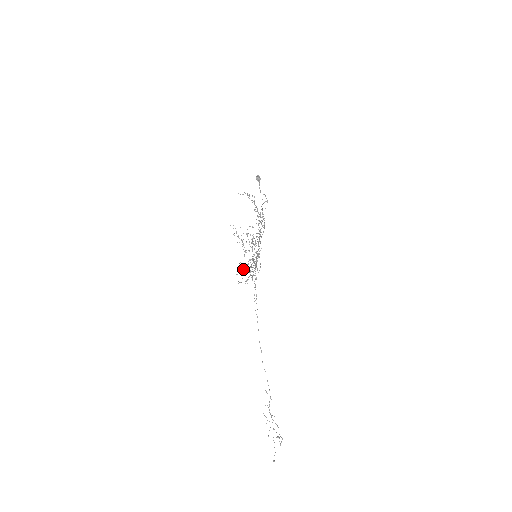
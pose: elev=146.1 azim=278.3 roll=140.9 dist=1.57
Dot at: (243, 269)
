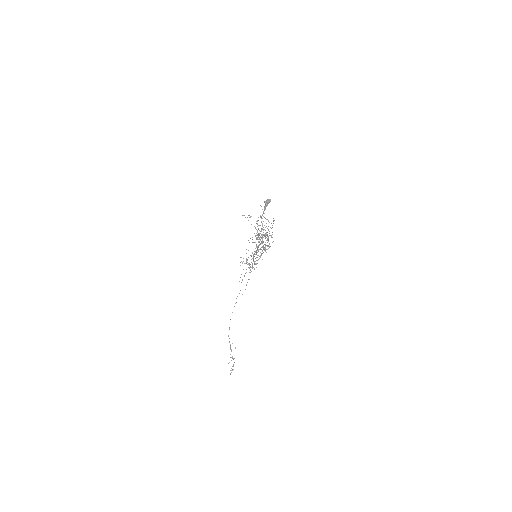
Dot at: (246, 258)
